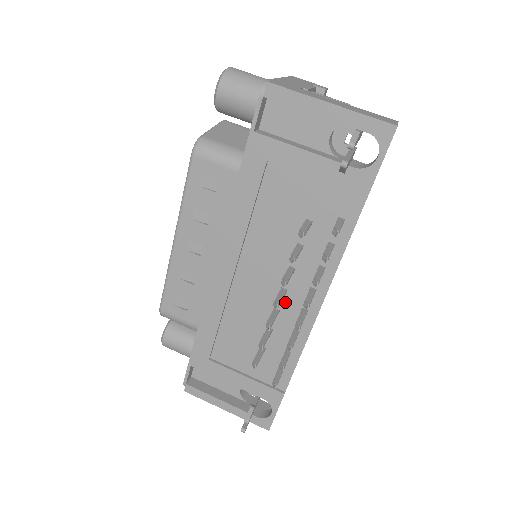
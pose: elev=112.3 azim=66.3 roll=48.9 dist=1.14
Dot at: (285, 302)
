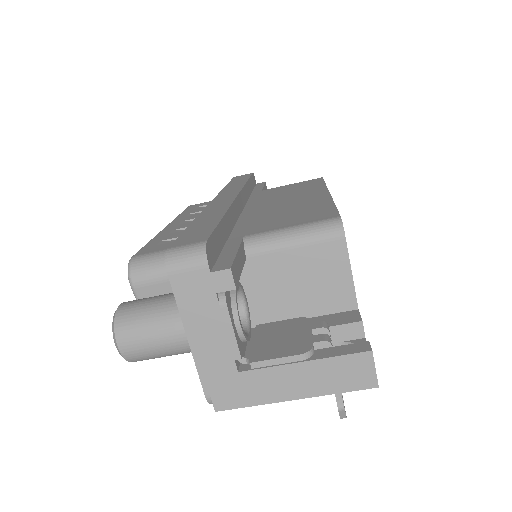
Dot at: occluded
